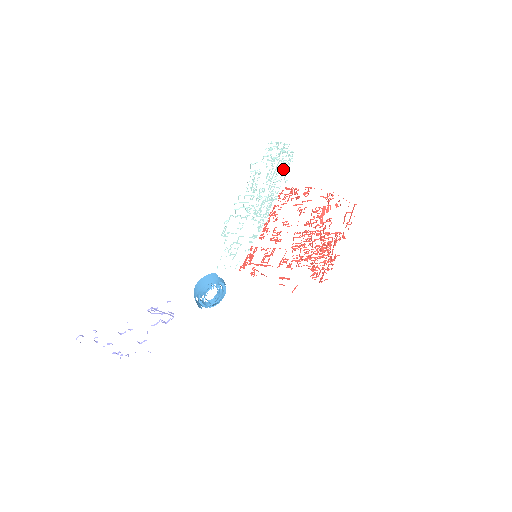
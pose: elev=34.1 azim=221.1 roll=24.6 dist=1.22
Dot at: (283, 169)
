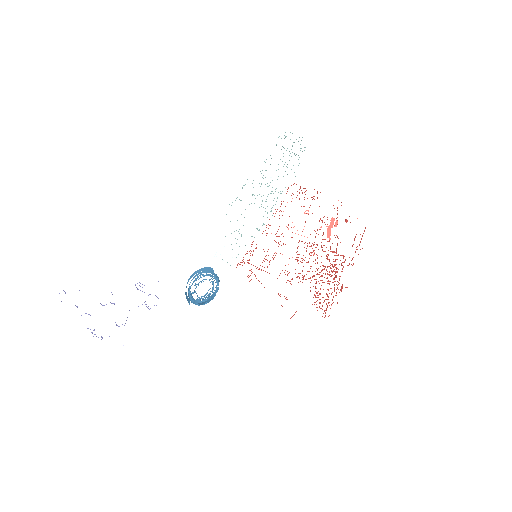
Dot at: occluded
